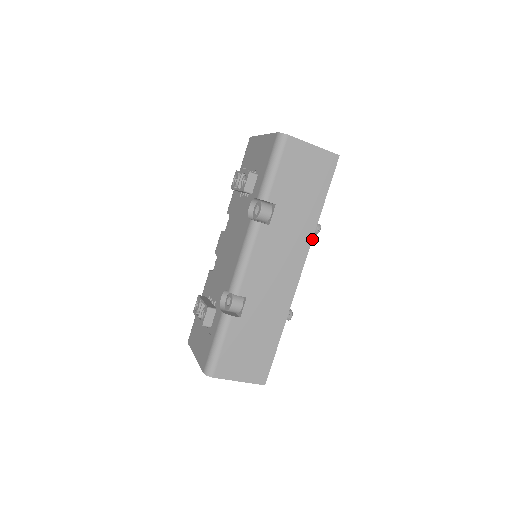
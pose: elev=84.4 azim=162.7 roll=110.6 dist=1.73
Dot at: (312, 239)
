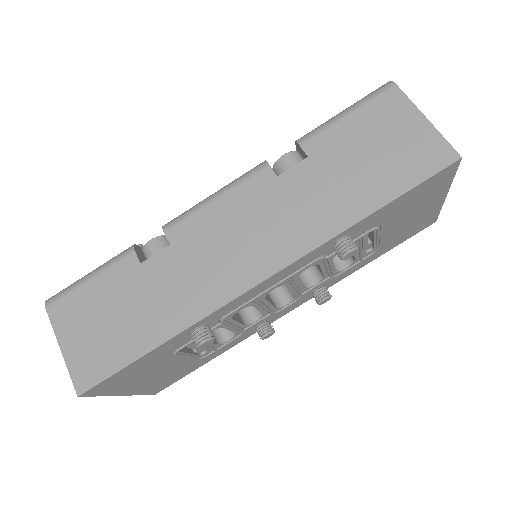
Dot at: (321, 244)
